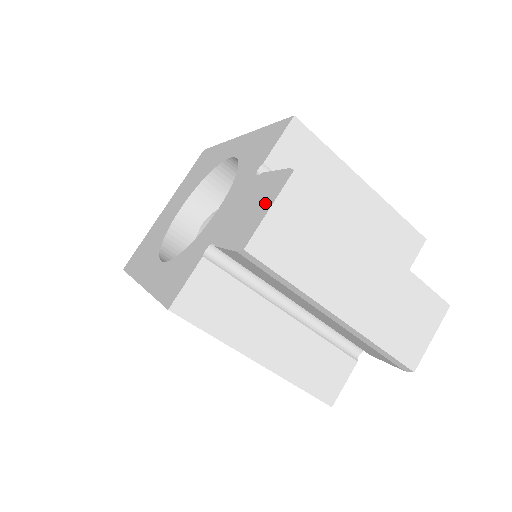
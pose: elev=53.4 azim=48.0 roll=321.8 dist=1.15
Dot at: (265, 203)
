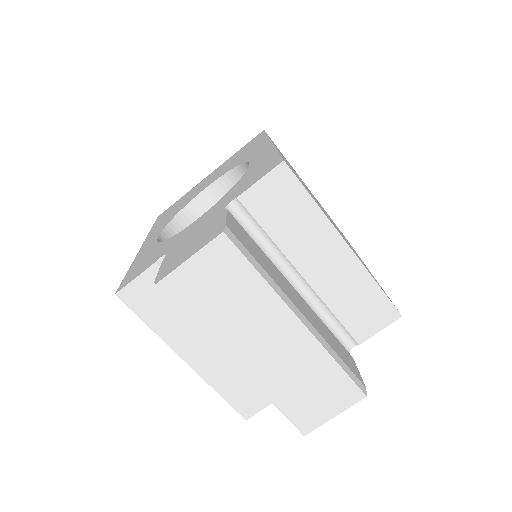
Dot at: (194, 249)
